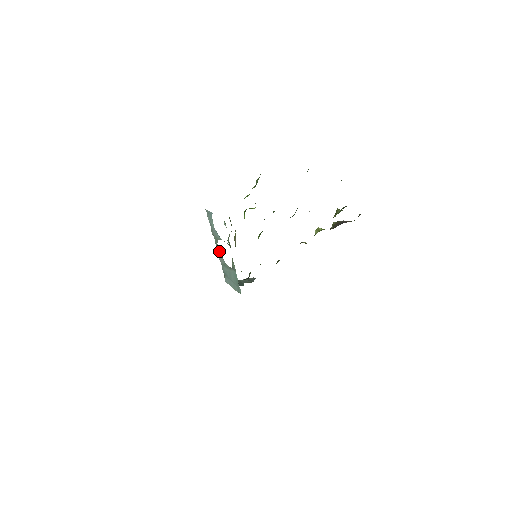
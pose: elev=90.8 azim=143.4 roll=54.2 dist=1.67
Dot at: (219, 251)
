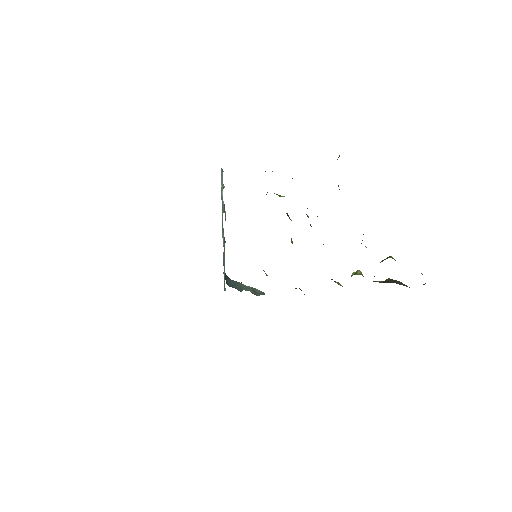
Dot at: (223, 228)
